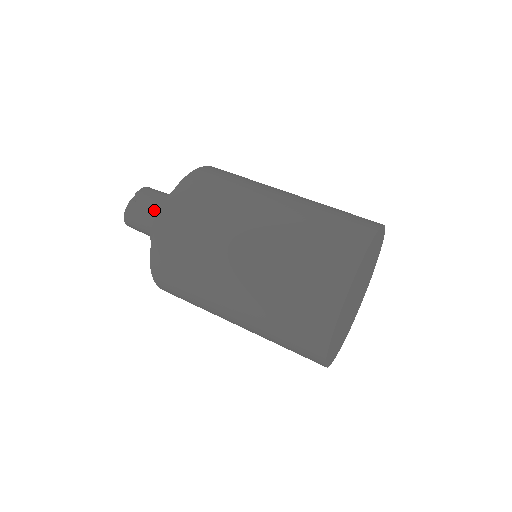
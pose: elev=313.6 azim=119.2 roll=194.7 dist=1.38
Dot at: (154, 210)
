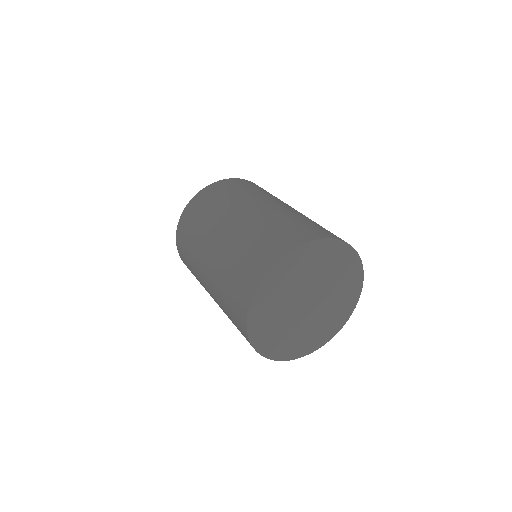
Dot at: occluded
